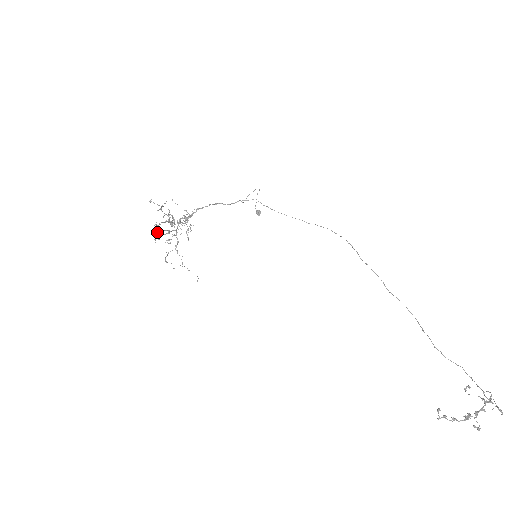
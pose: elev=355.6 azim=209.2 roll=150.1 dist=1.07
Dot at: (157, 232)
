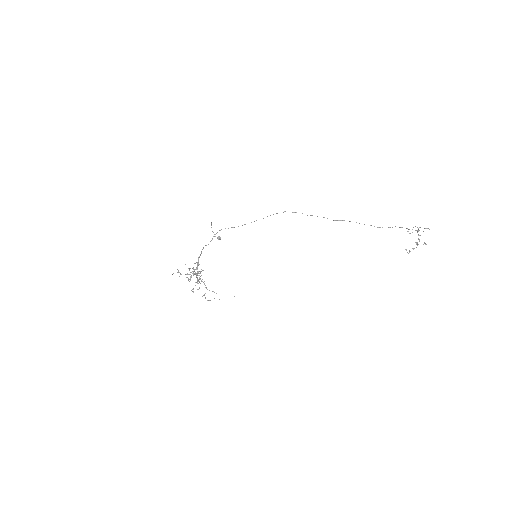
Dot at: occluded
